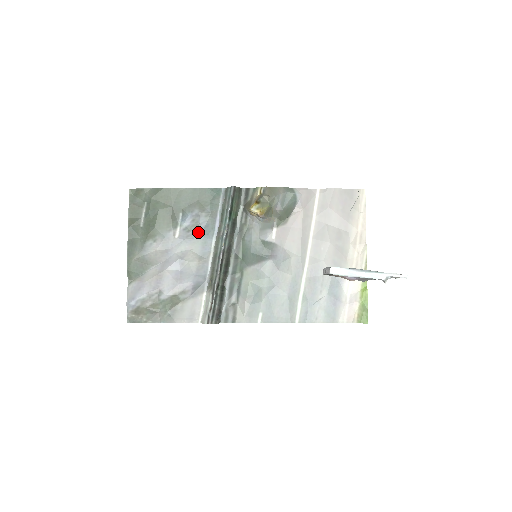
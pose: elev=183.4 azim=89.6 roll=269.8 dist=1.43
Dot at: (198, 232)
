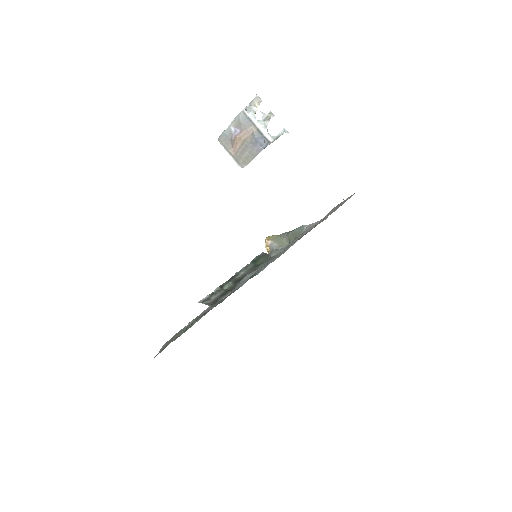
Dot at: occluded
